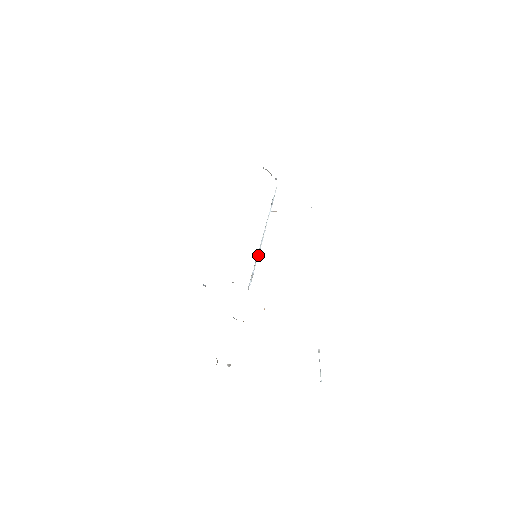
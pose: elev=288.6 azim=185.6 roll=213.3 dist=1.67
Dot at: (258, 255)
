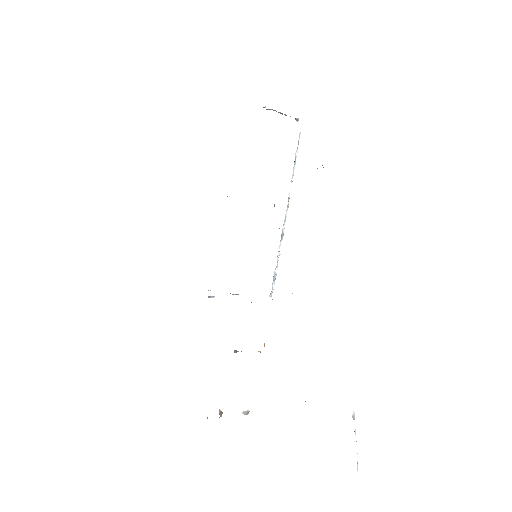
Dot at: (281, 244)
